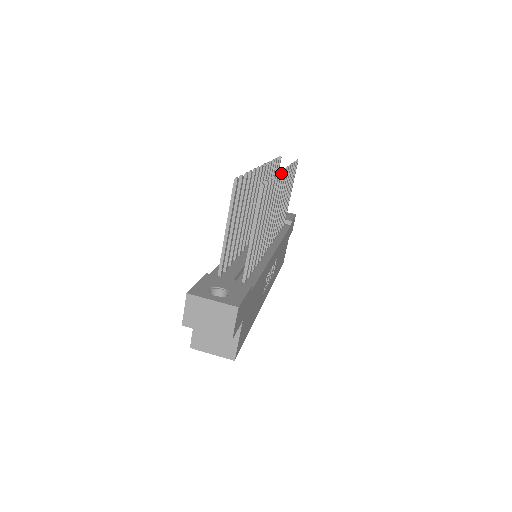
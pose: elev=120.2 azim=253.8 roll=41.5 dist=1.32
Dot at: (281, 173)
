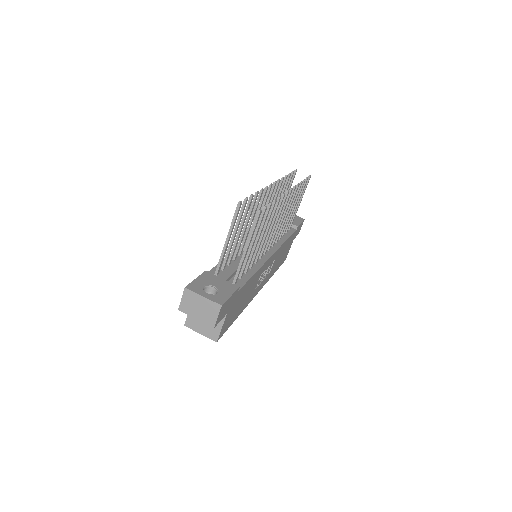
Dot at: occluded
